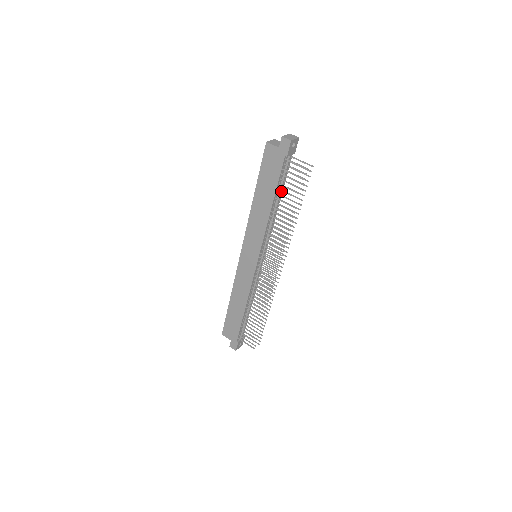
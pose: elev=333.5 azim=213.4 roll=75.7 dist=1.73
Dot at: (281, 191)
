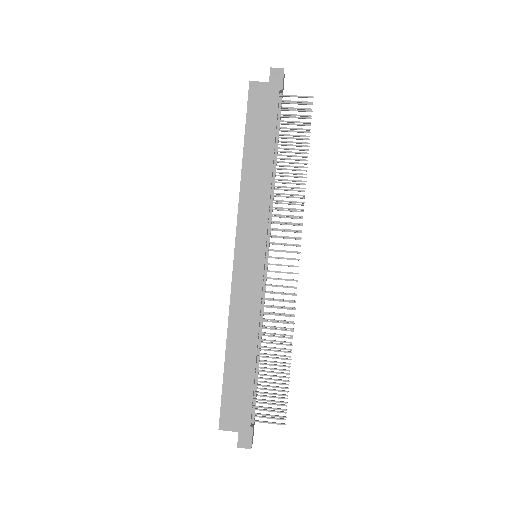
Dot at: (277, 145)
